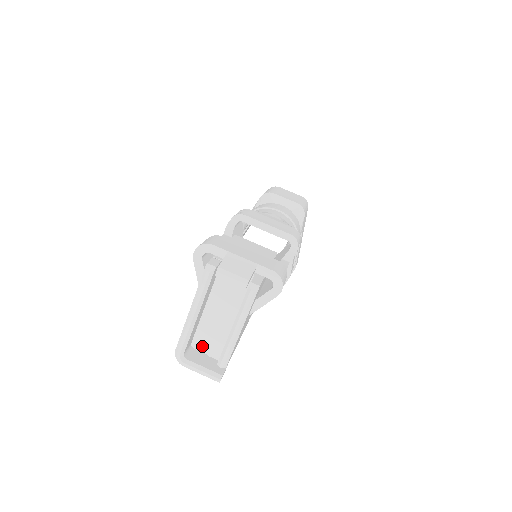
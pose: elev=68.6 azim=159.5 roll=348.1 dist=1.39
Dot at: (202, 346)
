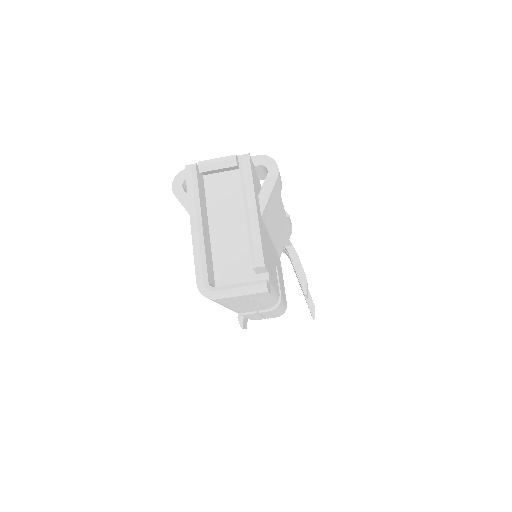
Dot at: (229, 282)
